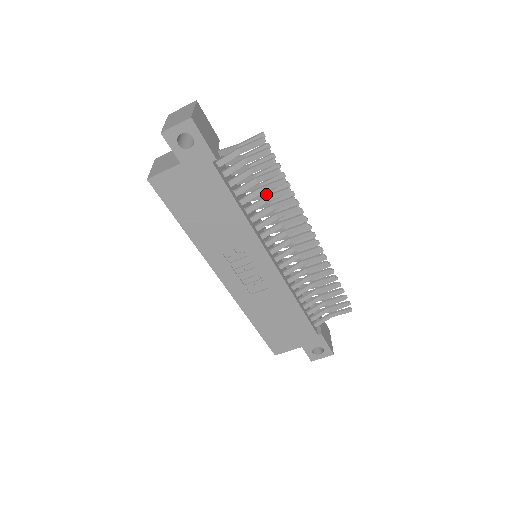
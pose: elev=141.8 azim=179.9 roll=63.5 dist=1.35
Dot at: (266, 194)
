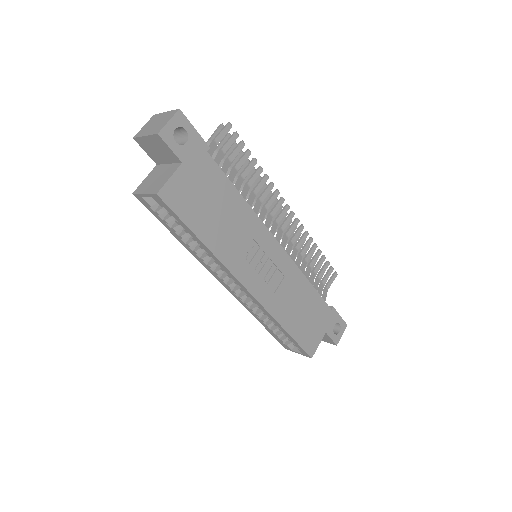
Dot at: (243, 184)
